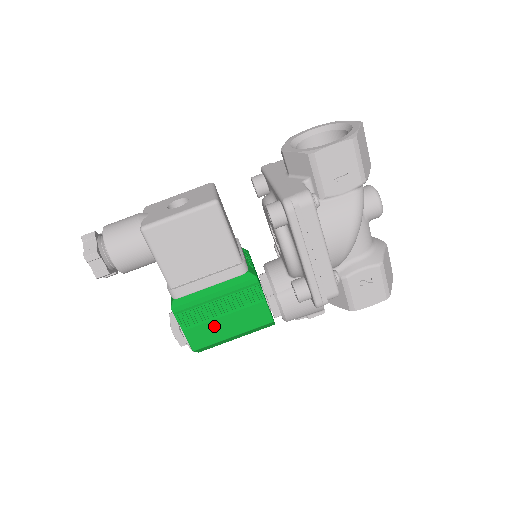
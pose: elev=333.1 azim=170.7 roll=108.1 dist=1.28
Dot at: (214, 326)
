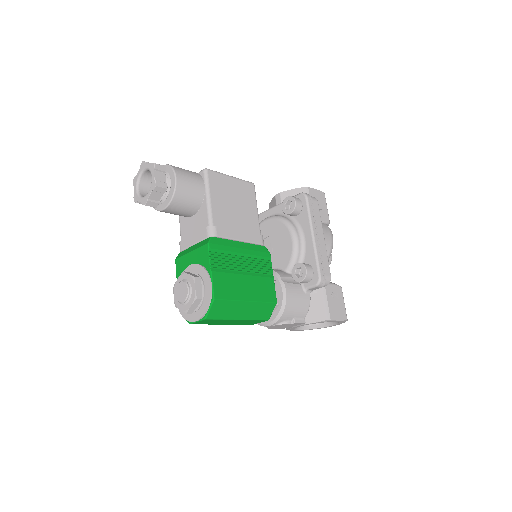
Dot at: (236, 281)
